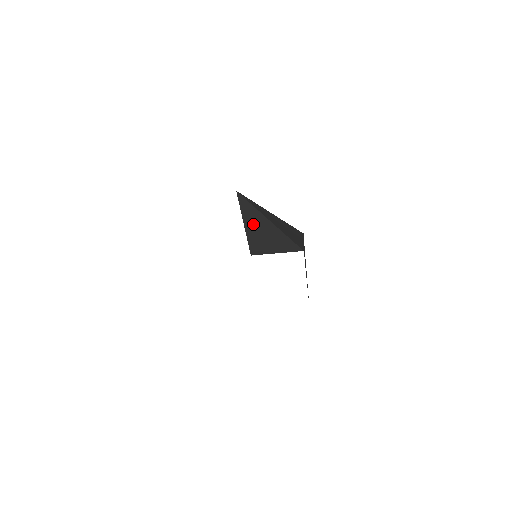
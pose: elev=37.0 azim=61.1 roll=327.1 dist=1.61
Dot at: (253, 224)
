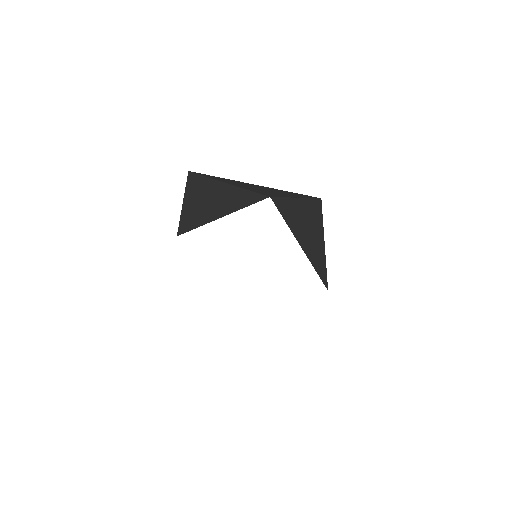
Dot at: (197, 196)
